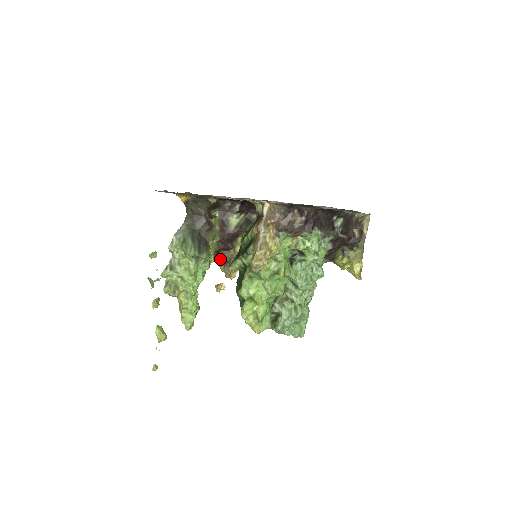
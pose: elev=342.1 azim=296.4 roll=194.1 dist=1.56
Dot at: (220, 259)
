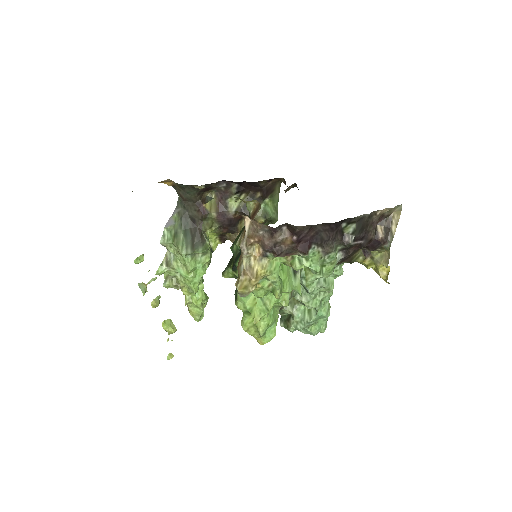
Dot at: occluded
